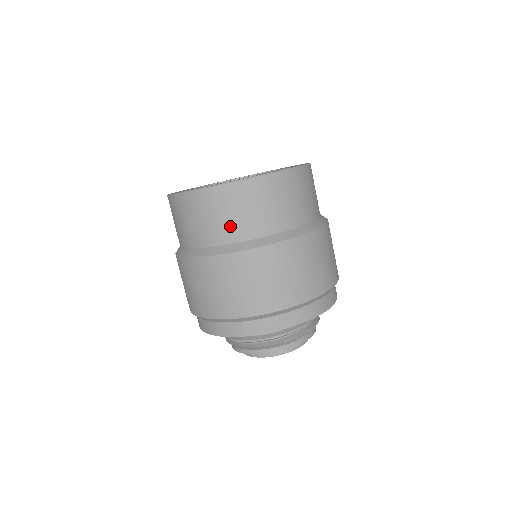
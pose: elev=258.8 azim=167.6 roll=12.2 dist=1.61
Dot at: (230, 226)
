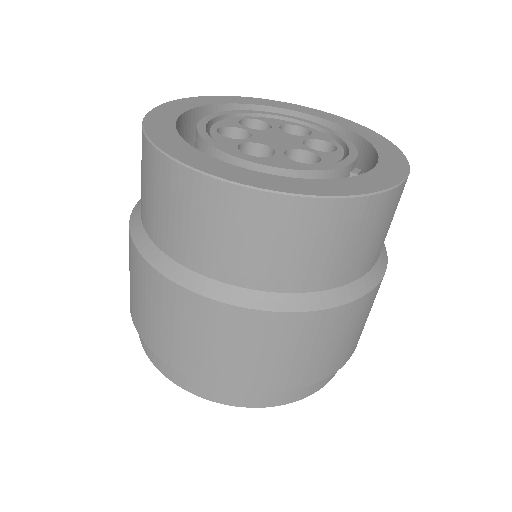
Dot at: (200, 246)
